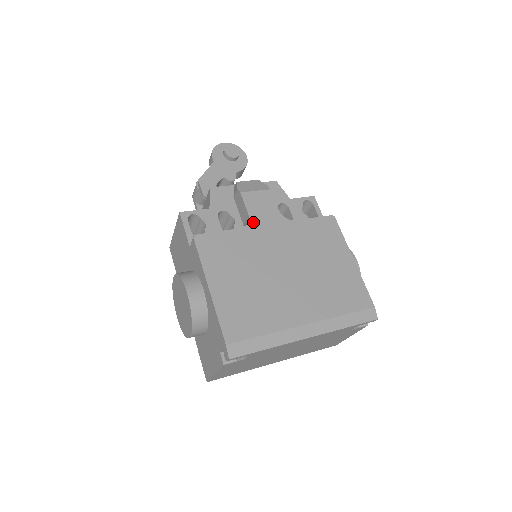
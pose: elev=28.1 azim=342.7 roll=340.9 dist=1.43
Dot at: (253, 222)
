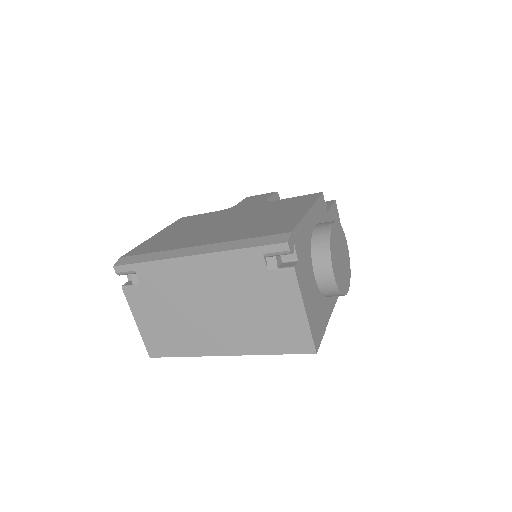
Dot at: (235, 207)
